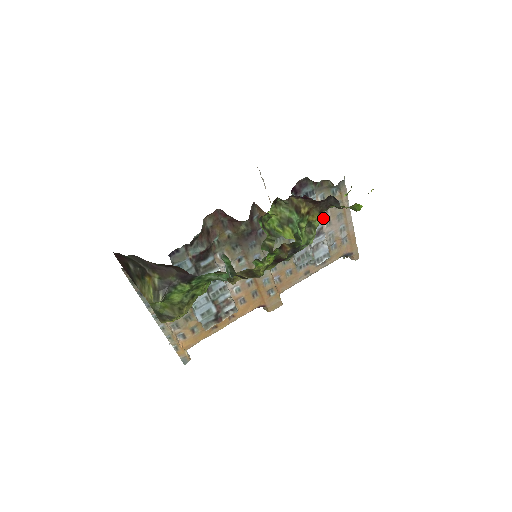
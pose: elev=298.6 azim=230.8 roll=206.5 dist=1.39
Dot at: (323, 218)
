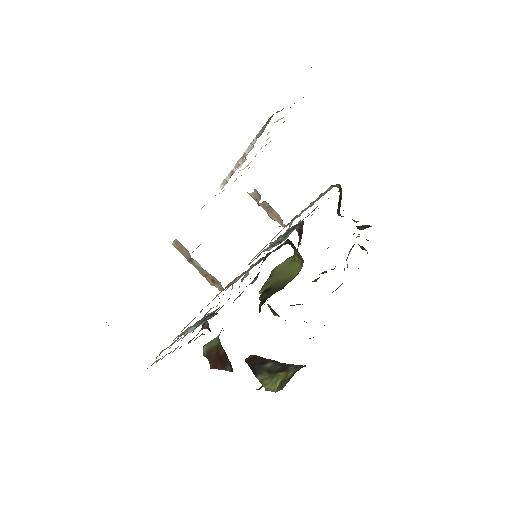
Dot at: occluded
